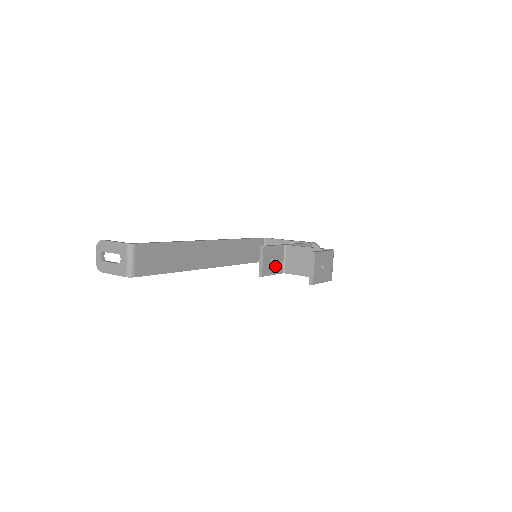
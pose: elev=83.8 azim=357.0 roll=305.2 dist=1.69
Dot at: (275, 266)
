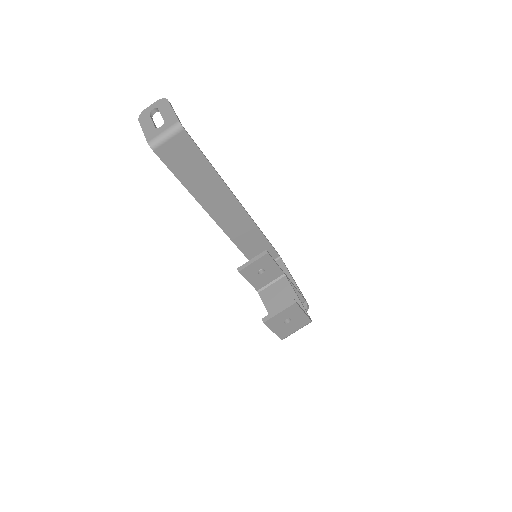
Dot at: (258, 278)
